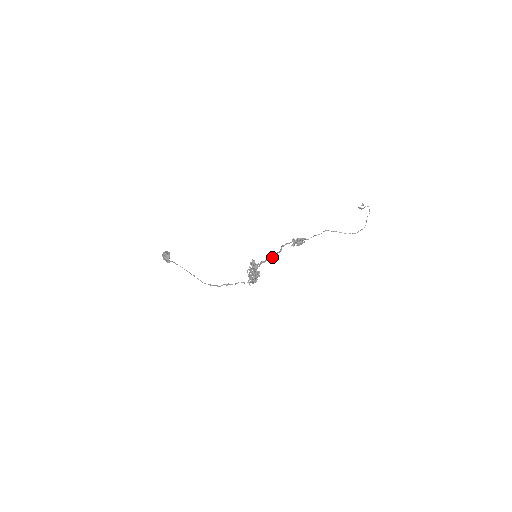
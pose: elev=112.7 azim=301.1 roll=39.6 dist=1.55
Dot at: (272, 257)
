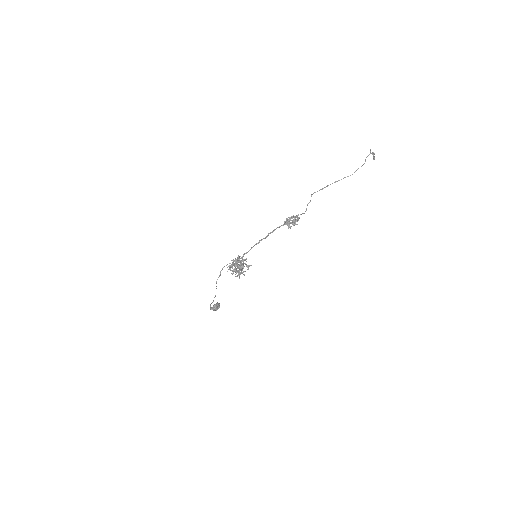
Dot at: (254, 245)
